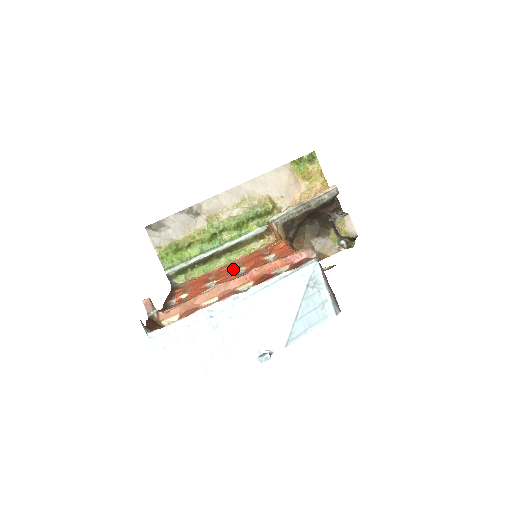
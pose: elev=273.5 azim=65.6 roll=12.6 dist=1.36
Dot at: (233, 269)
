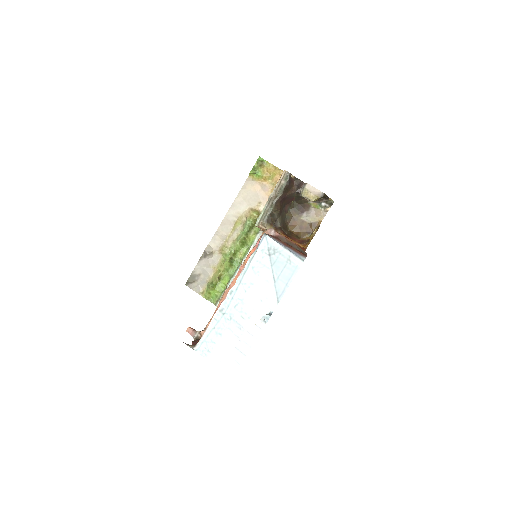
Dot at: occluded
